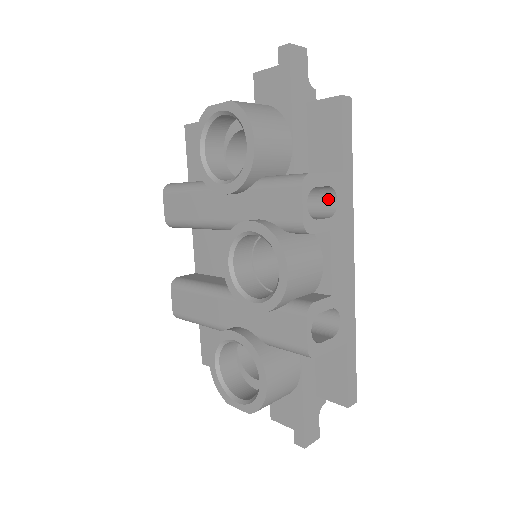
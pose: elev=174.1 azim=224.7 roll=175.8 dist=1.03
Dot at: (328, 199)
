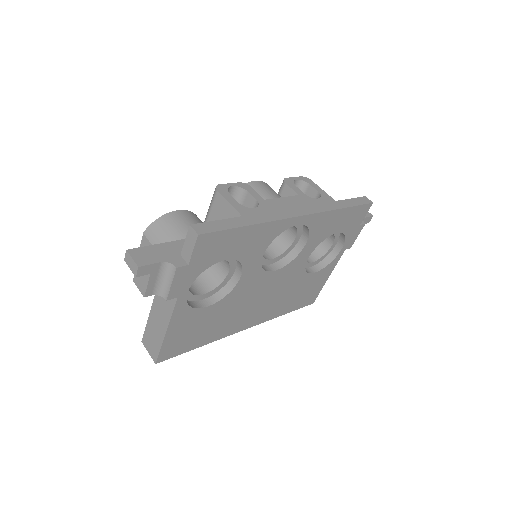
Dot at: occluded
